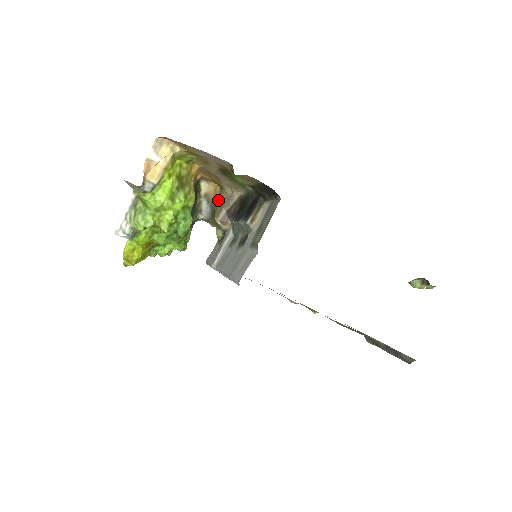
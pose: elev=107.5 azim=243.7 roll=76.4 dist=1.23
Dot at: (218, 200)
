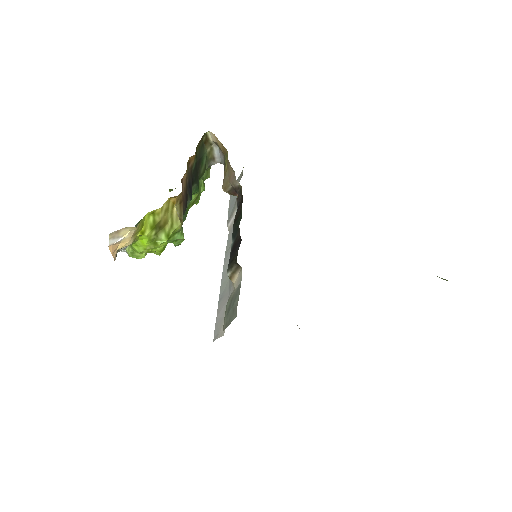
Dot at: (226, 163)
